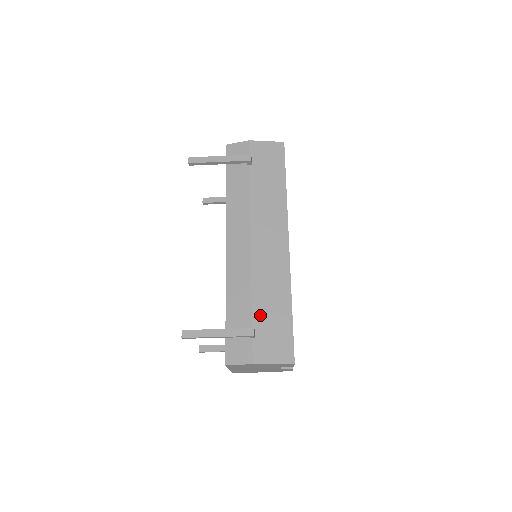
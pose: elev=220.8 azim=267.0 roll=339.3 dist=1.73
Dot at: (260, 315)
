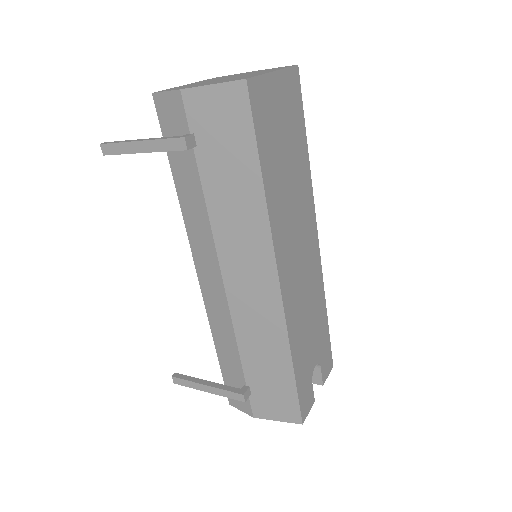
Dot at: (253, 372)
